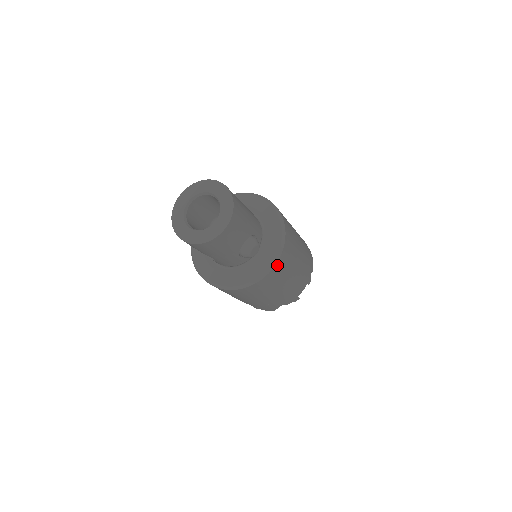
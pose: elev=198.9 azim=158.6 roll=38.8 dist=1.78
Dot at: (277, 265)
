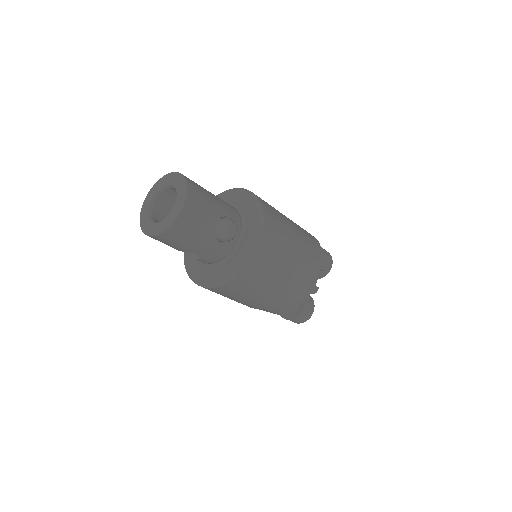
Dot at: (263, 241)
